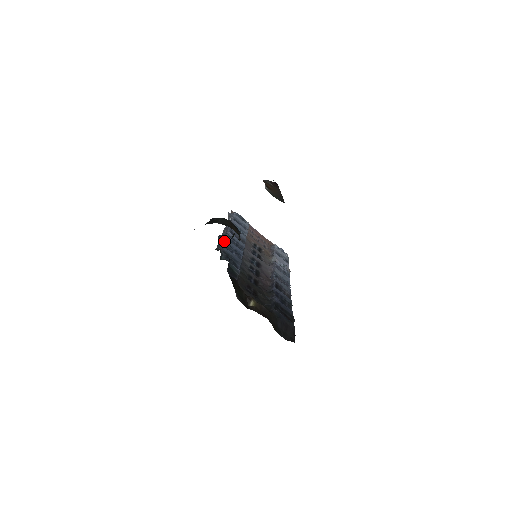
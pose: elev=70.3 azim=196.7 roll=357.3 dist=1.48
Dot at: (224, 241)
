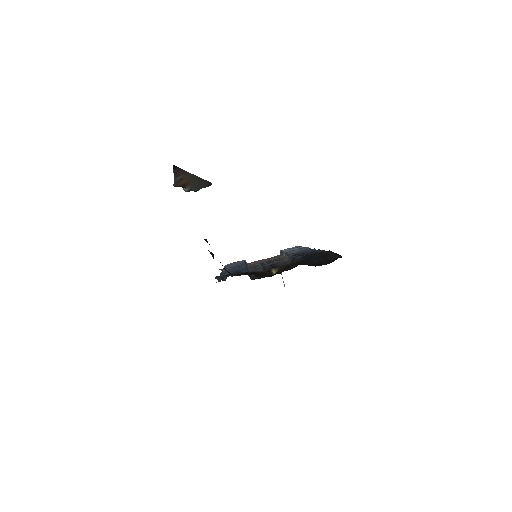
Dot at: (220, 274)
